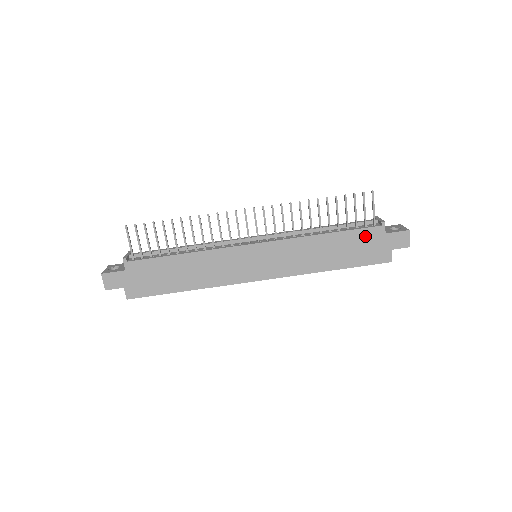
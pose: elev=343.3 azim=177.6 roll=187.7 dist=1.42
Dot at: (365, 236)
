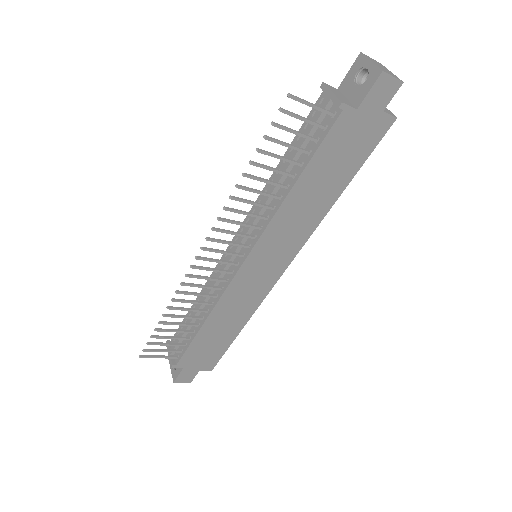
Dot at: (336, 139)
